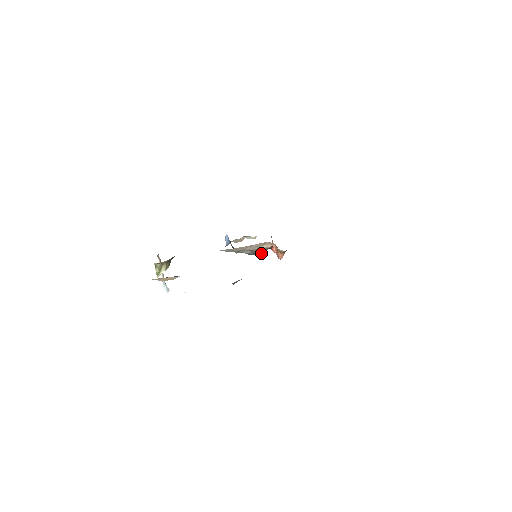
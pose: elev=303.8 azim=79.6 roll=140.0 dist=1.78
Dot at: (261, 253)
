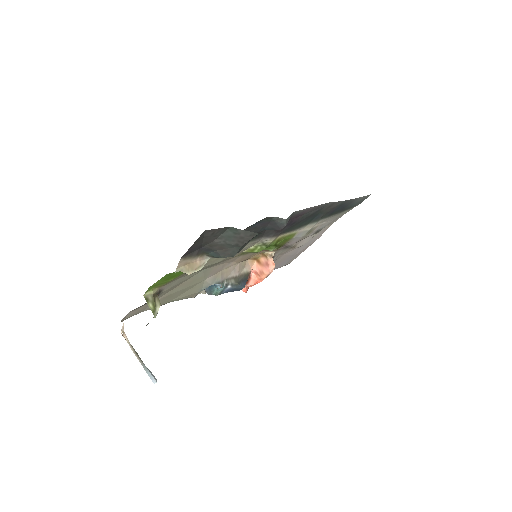
Dot at: (243, 284)
